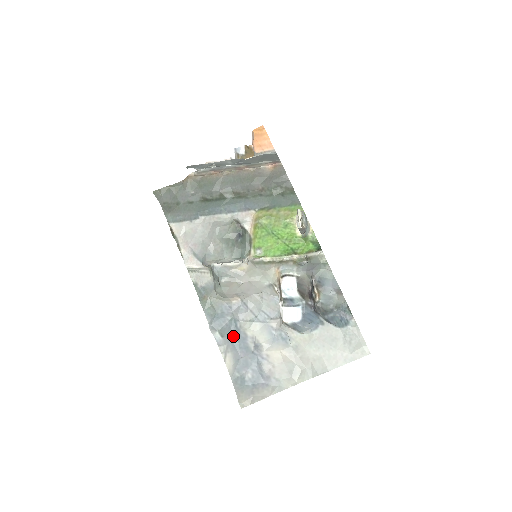
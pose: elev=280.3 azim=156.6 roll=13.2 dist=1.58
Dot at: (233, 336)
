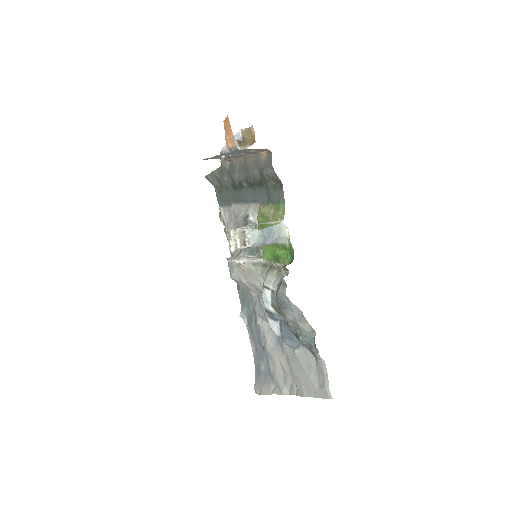
Dot at: (253, 327)
